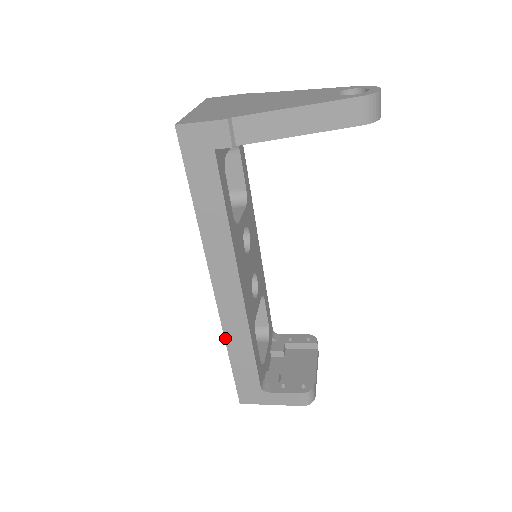
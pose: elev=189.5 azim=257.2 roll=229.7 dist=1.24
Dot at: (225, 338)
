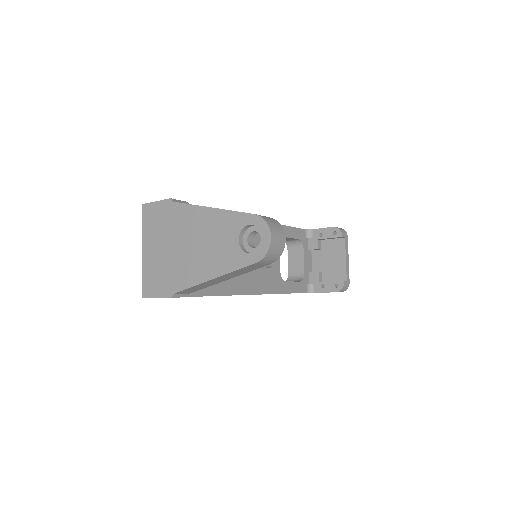
Dot at: occluded
